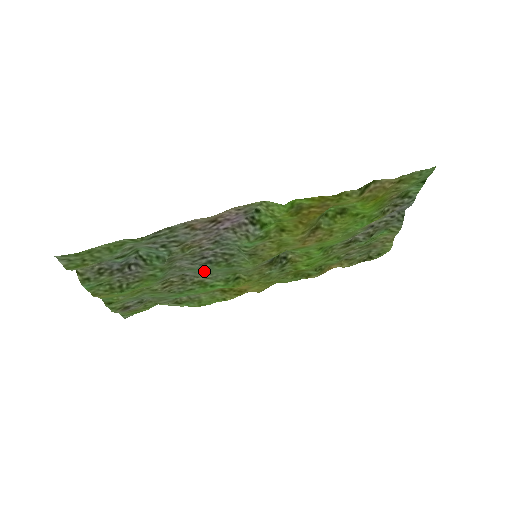
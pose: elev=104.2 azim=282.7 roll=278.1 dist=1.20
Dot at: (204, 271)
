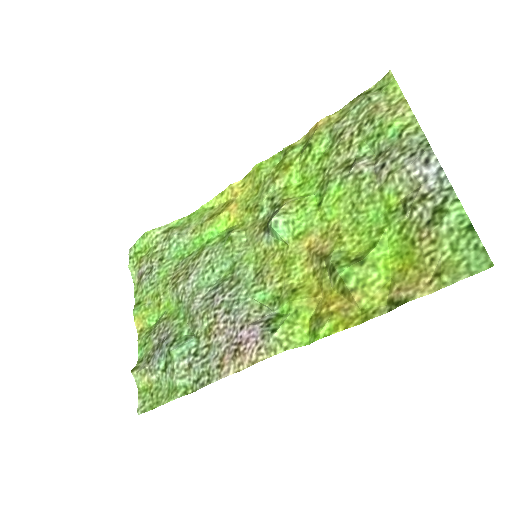
Dot at: (207, 271)
